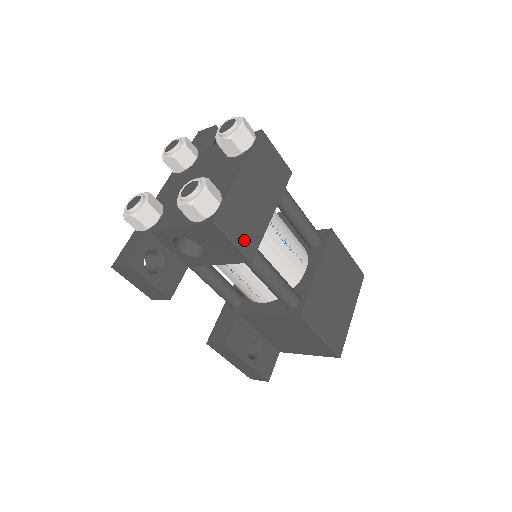
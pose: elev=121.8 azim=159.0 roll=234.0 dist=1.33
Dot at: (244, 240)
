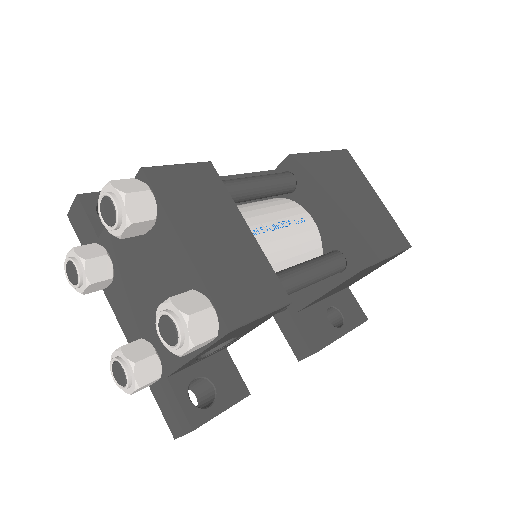
Dot at: (265, 297)
